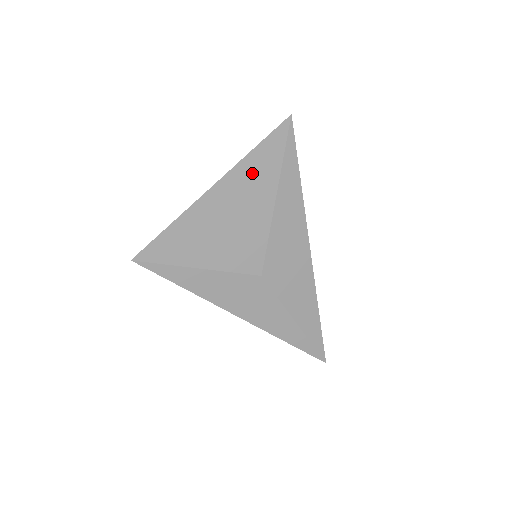
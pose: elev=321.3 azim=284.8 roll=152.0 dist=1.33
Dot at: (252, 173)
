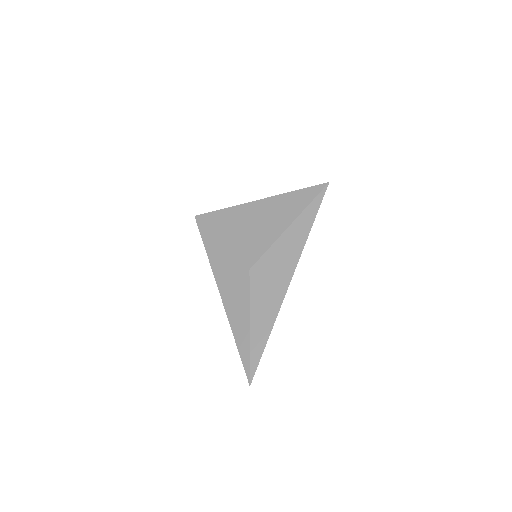
Dot at: (286, 203)
